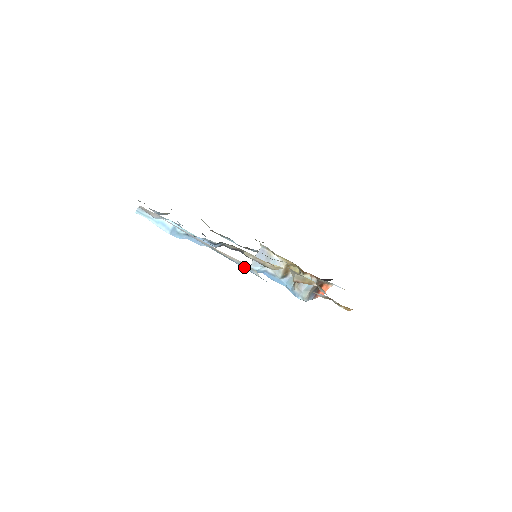
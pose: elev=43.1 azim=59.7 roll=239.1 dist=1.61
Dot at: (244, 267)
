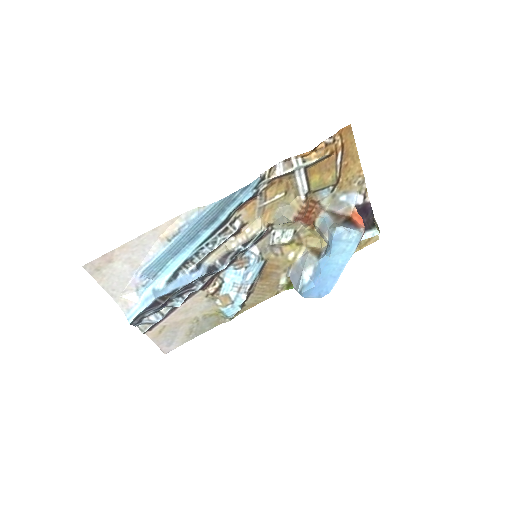
Dot at: (192, 220)
